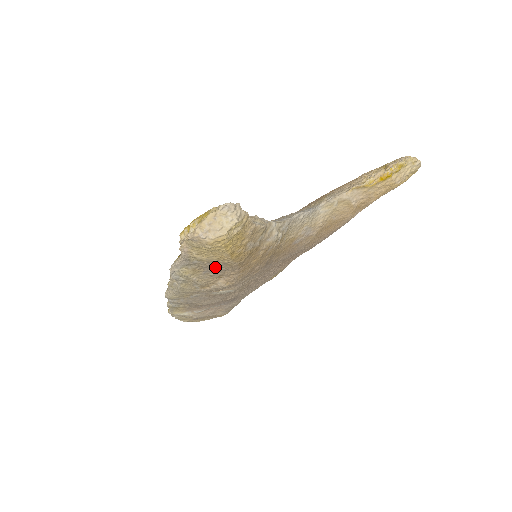
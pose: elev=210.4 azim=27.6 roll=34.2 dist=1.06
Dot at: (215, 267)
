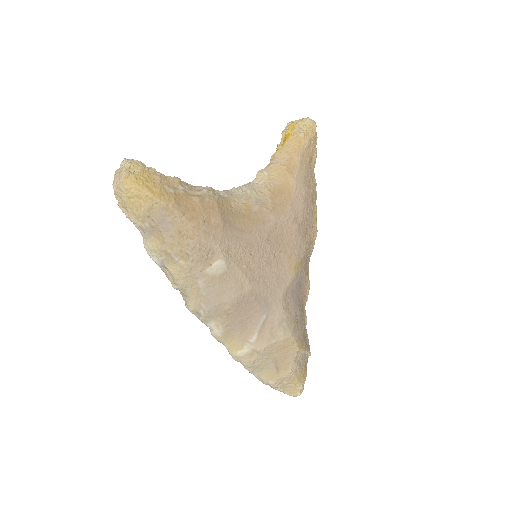
Dot at: (161, 219)
